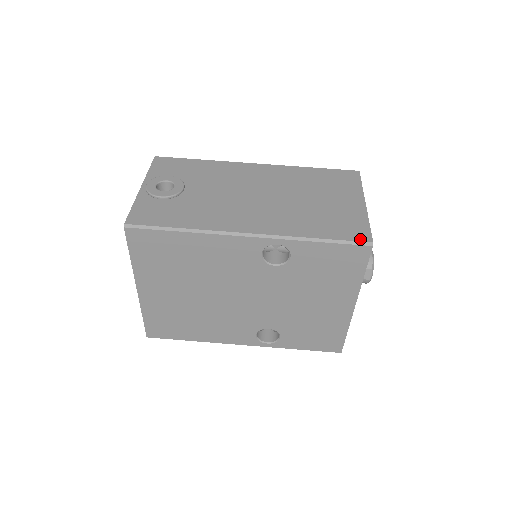
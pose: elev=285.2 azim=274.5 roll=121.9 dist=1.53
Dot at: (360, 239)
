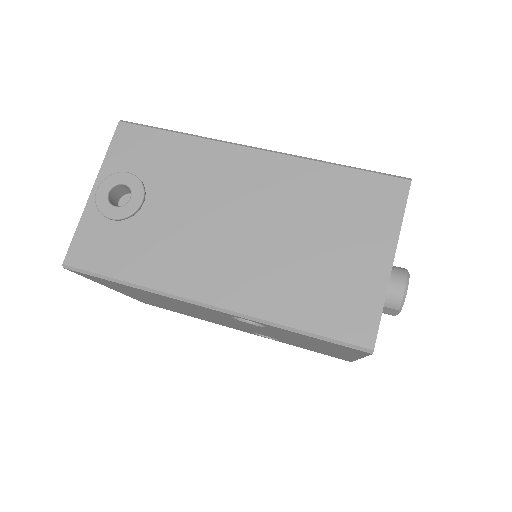
Dot at: (357, 340)
